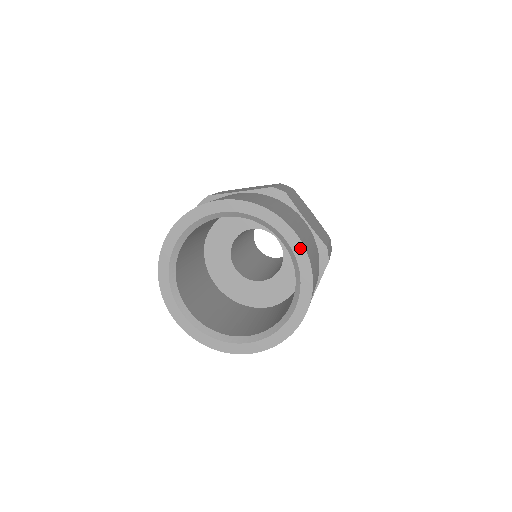
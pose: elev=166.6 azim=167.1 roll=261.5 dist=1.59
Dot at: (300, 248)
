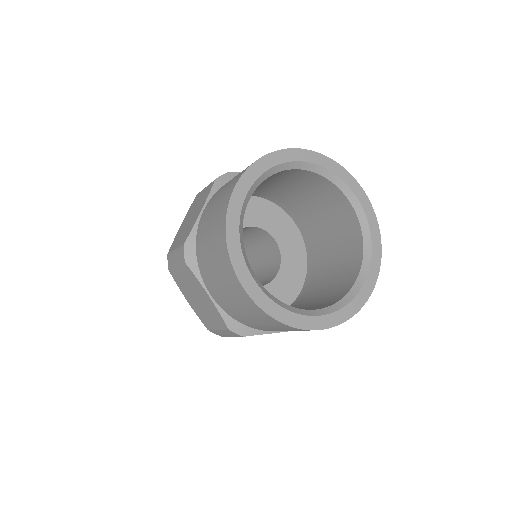
Dot at: (370, 210)
